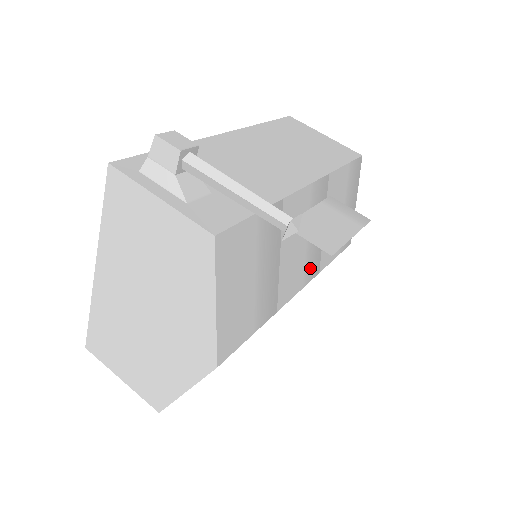
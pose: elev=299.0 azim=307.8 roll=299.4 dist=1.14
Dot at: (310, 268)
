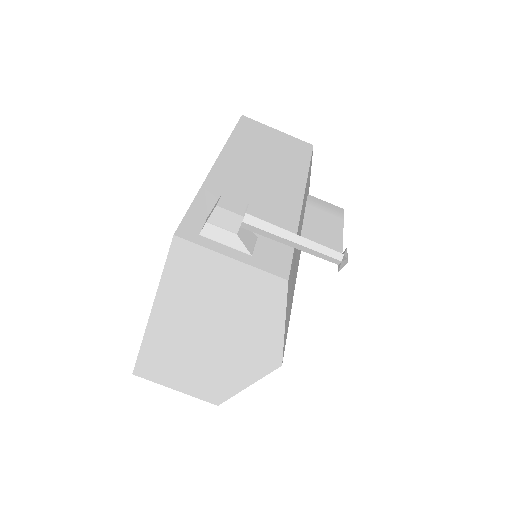
Dot at: (299, 255)
